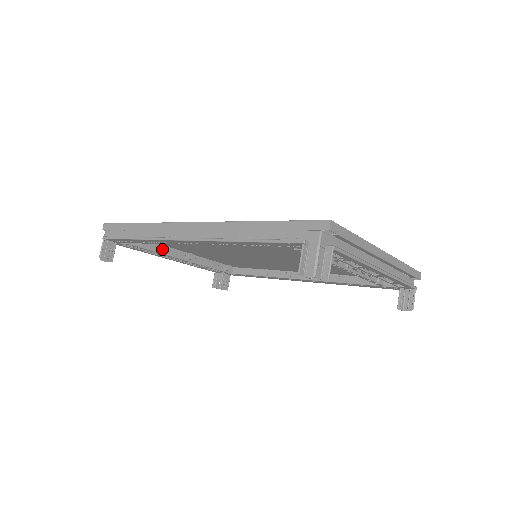
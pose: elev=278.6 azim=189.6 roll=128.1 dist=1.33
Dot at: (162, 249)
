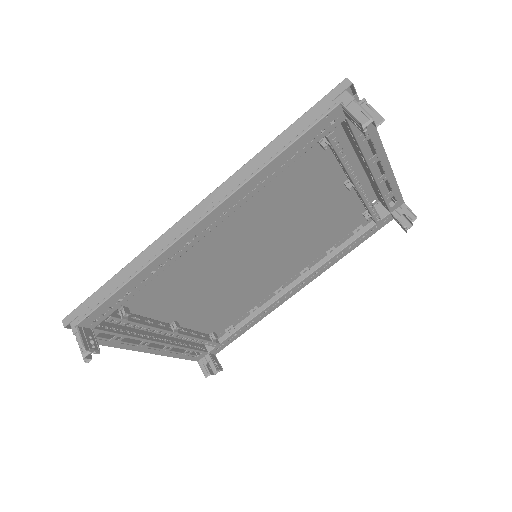
Dot at: (141, 333)
